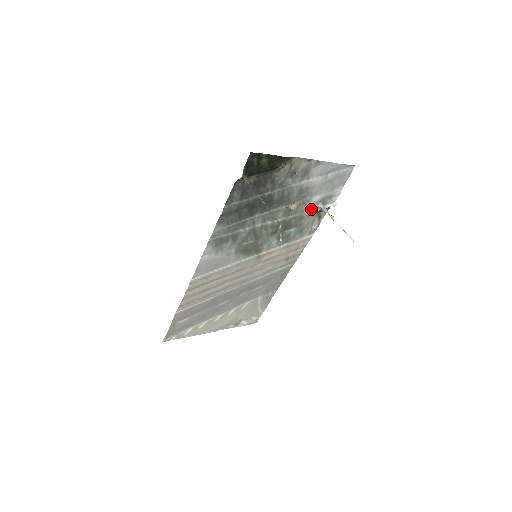
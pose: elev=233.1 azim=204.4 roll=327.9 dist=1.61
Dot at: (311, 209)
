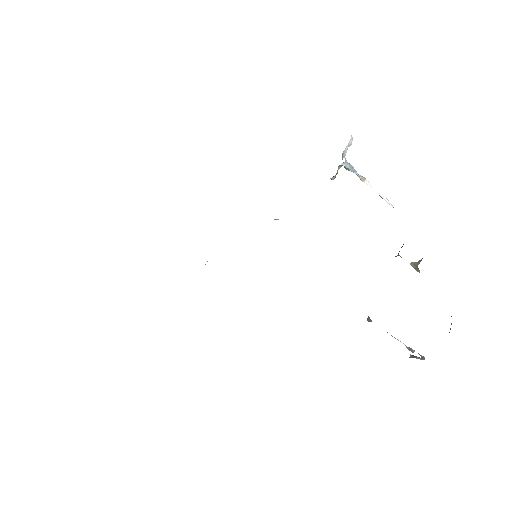
Dot at: (334, 176)
